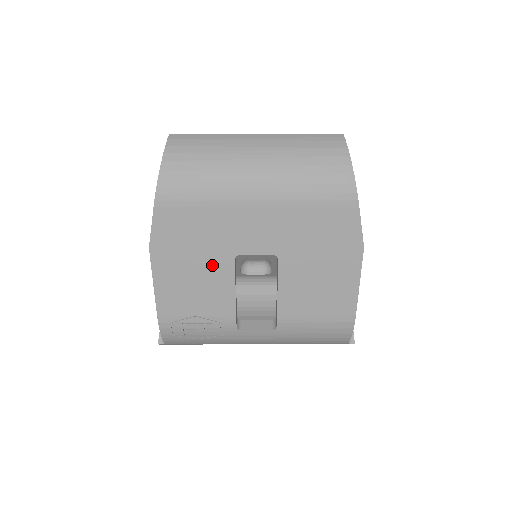
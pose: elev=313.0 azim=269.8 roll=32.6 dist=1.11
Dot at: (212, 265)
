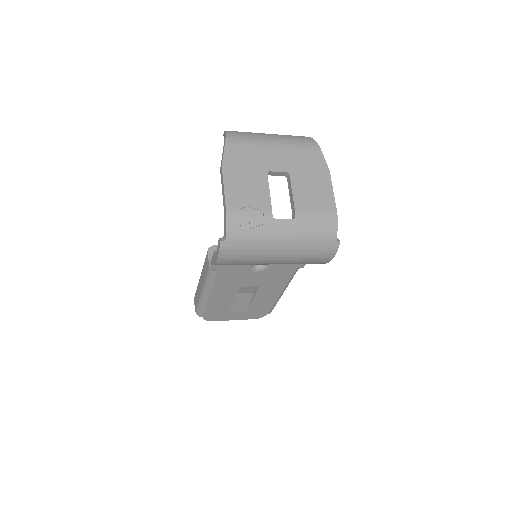
Dot at: (256, 176)
